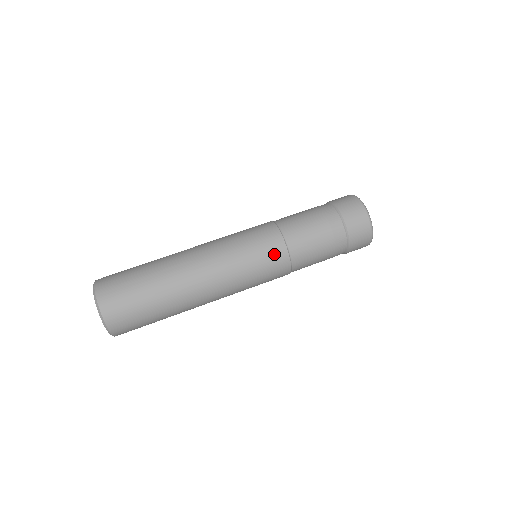
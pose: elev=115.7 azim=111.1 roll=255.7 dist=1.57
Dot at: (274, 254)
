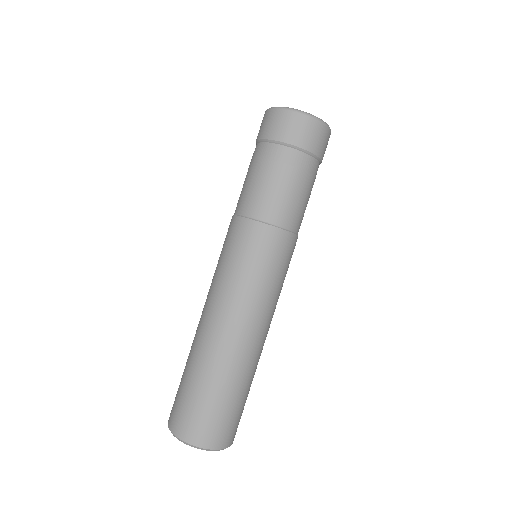
Dot at: (270, 244)
